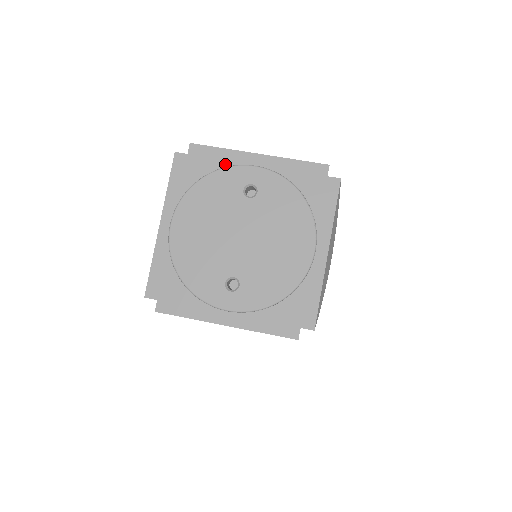
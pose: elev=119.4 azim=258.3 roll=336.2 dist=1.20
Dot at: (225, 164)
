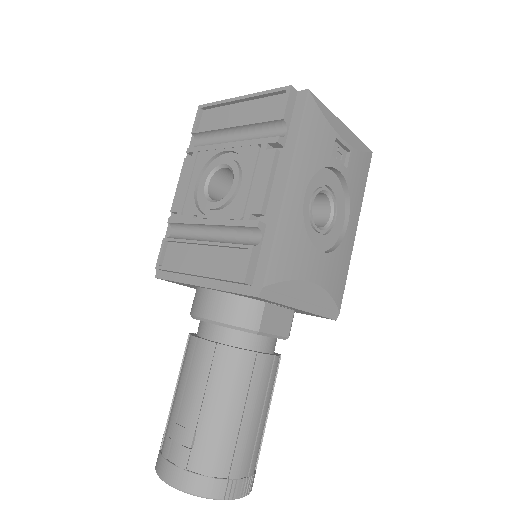
Dot at: occluded
